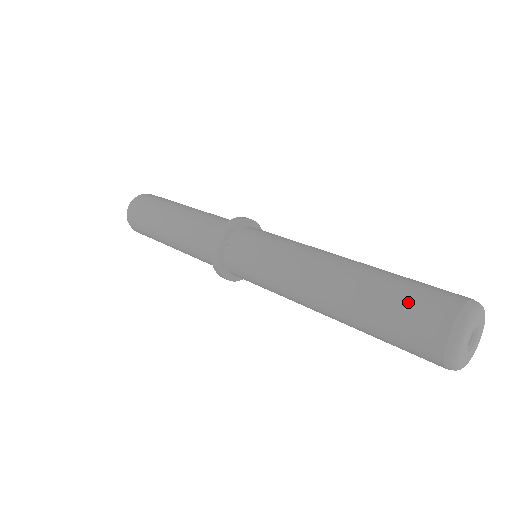
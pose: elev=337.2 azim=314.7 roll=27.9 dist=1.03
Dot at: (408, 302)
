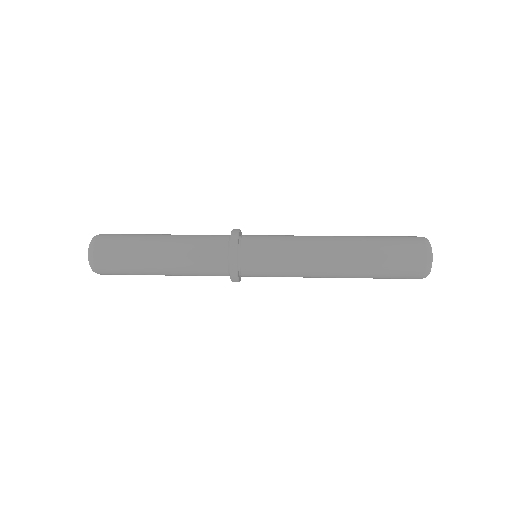
Dot at: (392, 236)
